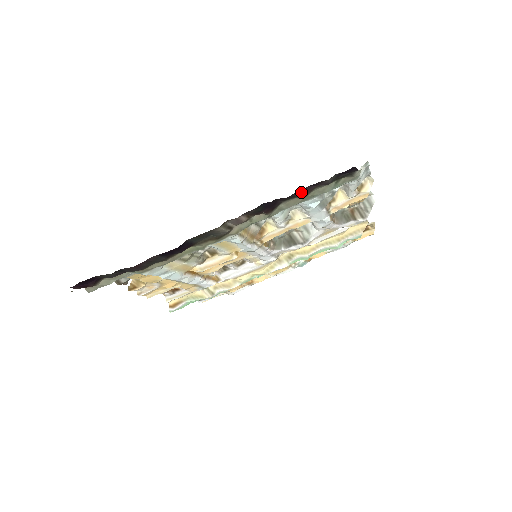
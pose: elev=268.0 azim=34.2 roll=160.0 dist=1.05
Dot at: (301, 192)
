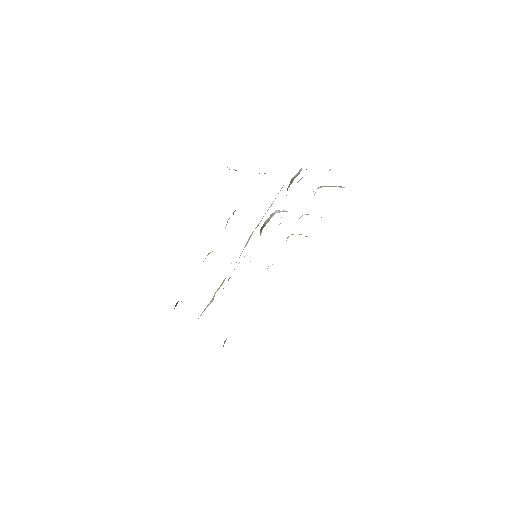
Dot at: occluded
